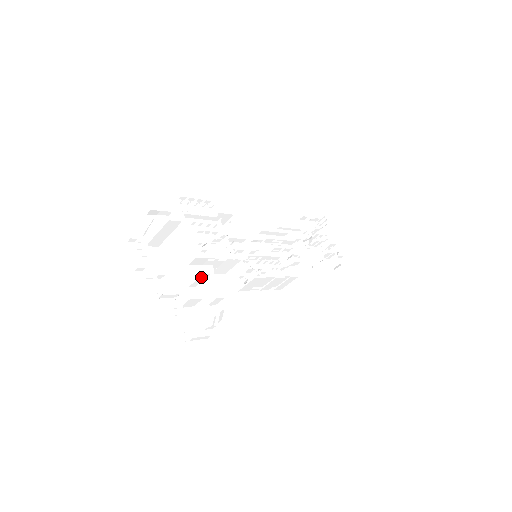
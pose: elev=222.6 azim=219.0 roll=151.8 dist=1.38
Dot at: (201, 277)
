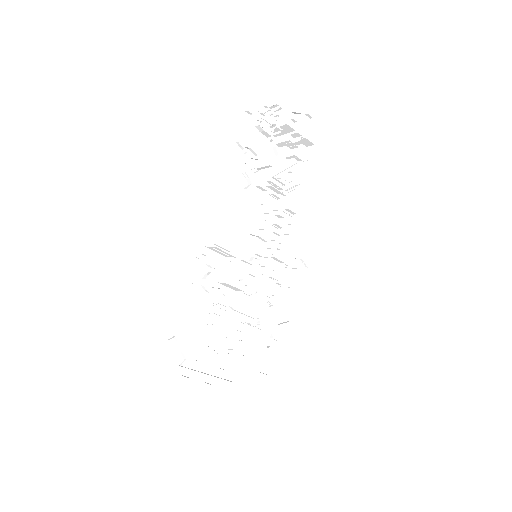
Dot at: occluded
